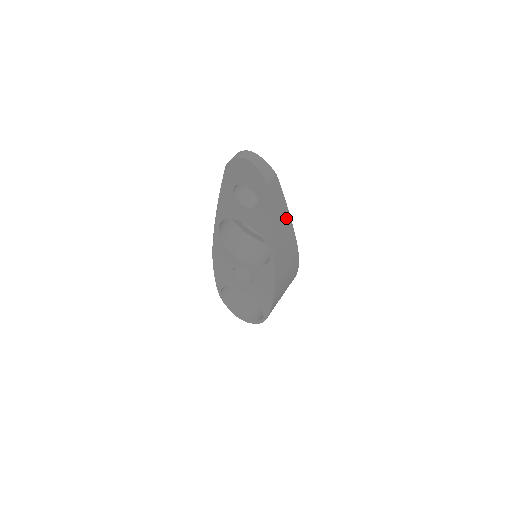
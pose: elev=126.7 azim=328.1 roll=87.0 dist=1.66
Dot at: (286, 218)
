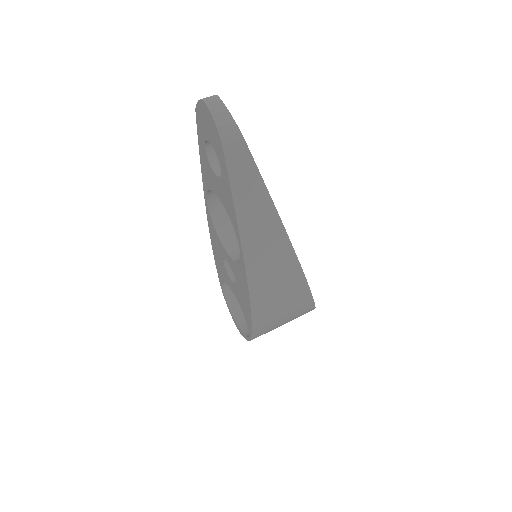
Dot at: (267, 208)
